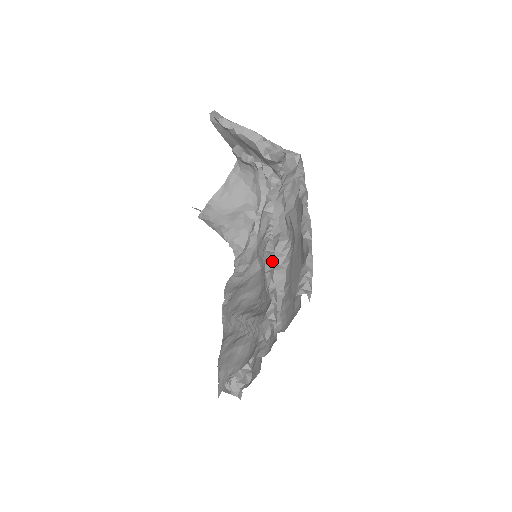
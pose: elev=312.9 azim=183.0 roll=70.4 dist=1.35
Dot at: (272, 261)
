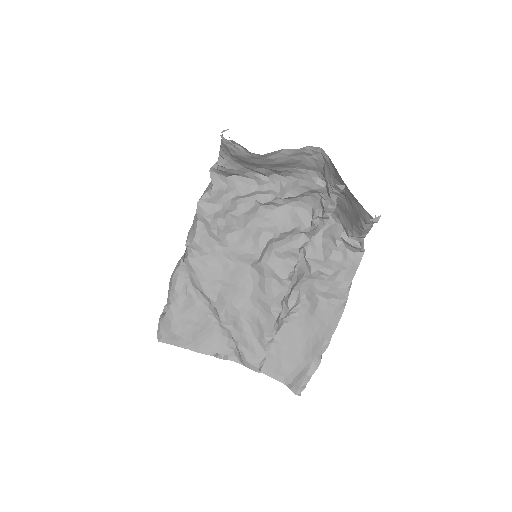
Dot at: (279, 311)
